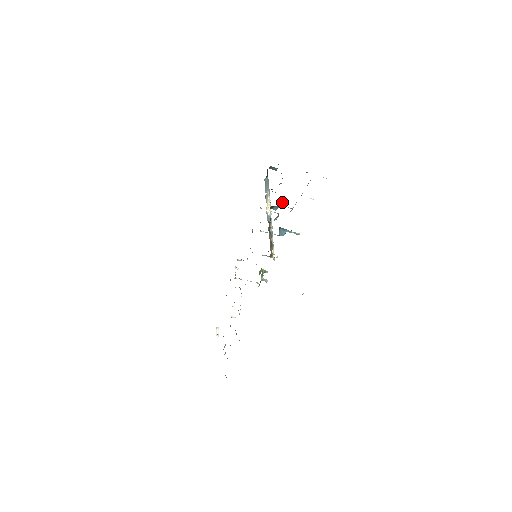
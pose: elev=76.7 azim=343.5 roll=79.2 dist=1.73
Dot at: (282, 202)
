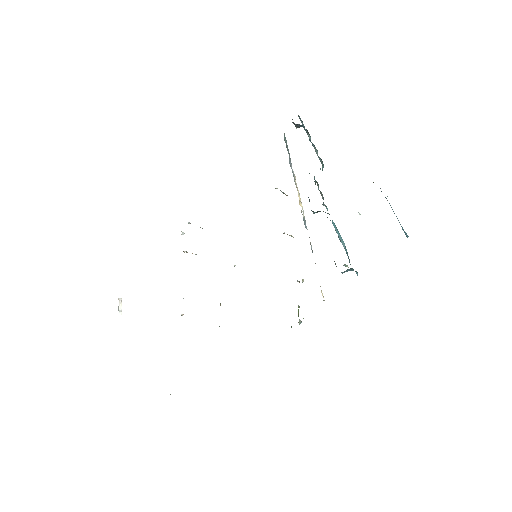
Dot at: (324, 204)
